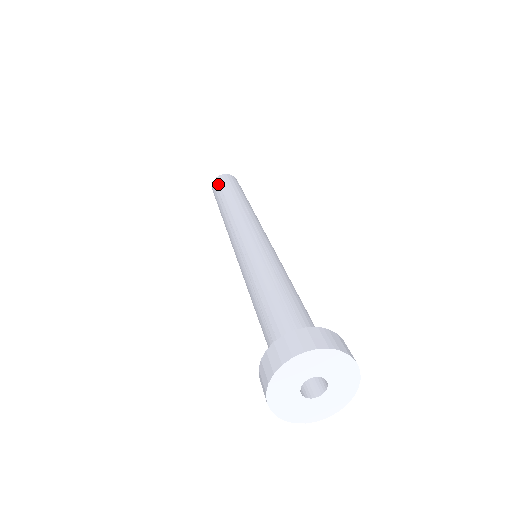
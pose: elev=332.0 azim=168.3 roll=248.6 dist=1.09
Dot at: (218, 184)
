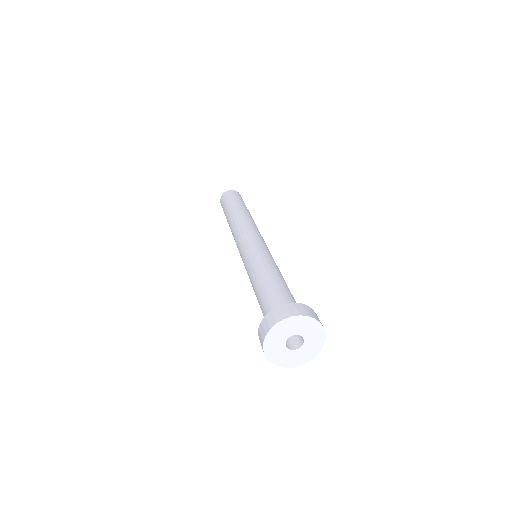
Dot at: (226, 198)
